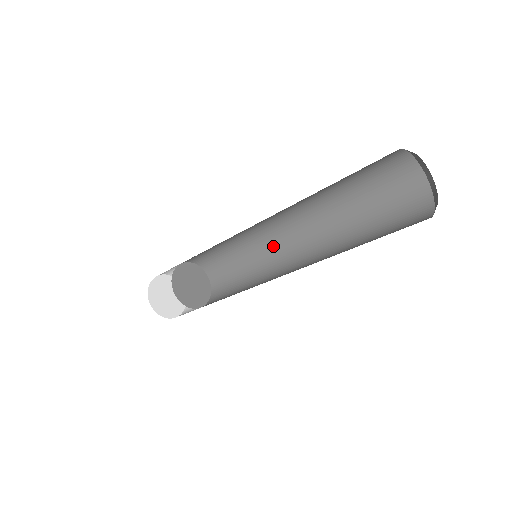
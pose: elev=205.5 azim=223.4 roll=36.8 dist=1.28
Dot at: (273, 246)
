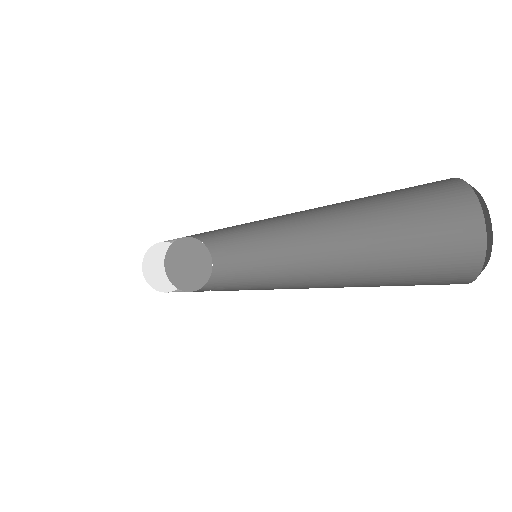
Dot at: (266, 225)
